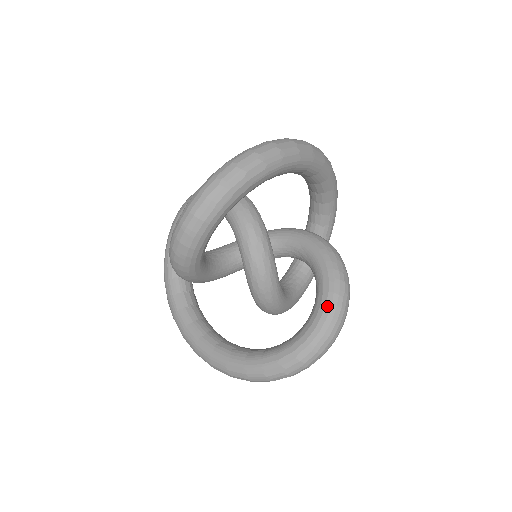
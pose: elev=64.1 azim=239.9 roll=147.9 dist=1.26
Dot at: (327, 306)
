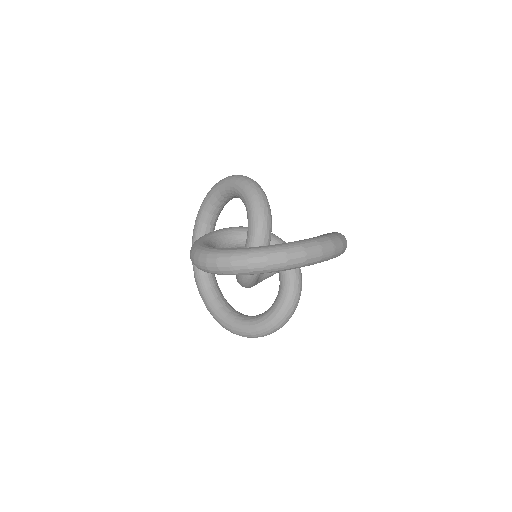
Dot at: (263, 327)
